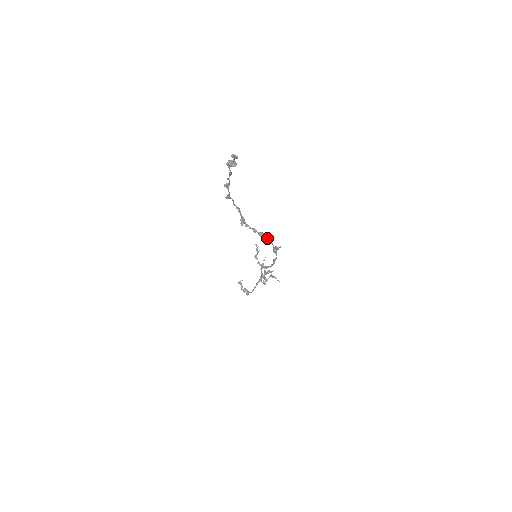
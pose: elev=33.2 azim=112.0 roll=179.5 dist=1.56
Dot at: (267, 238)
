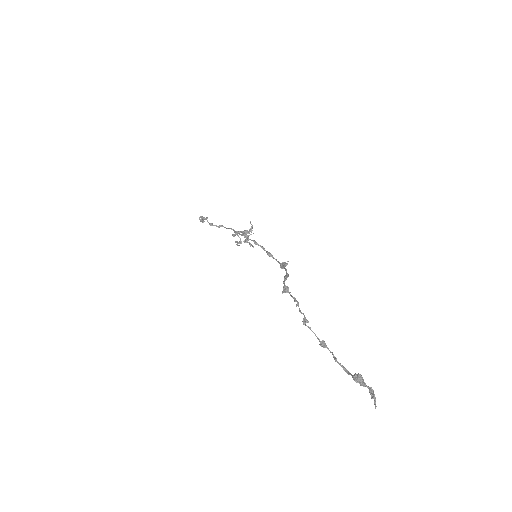
Dot at: occluded
